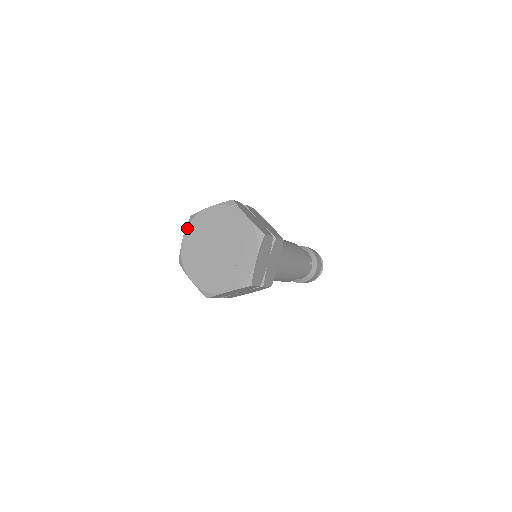
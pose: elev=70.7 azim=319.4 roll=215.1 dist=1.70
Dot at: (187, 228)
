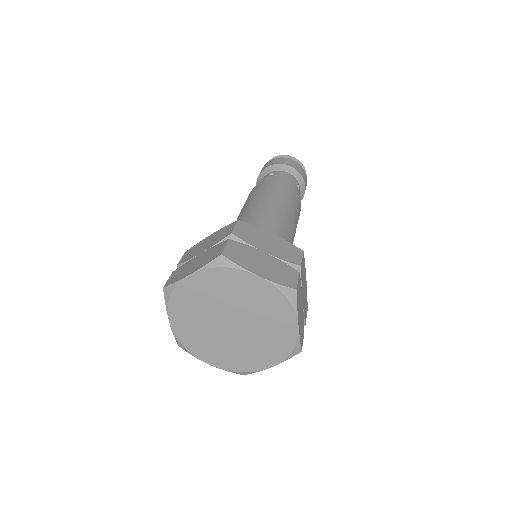
Dot at: (168, 308)
